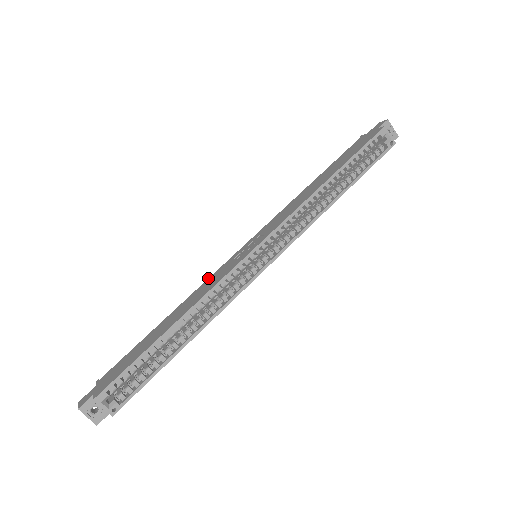
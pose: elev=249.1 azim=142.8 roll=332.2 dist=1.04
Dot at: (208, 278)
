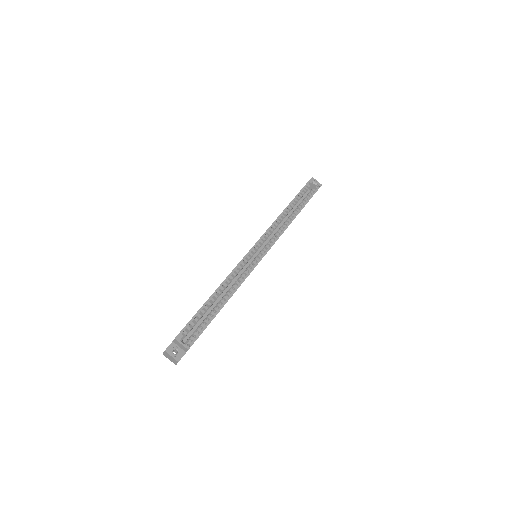
Dot at: occluded
